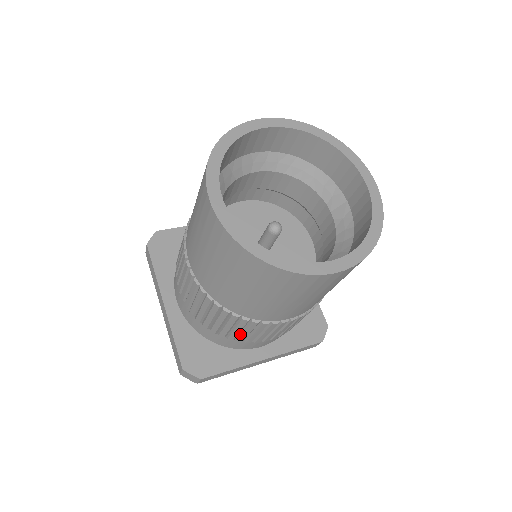
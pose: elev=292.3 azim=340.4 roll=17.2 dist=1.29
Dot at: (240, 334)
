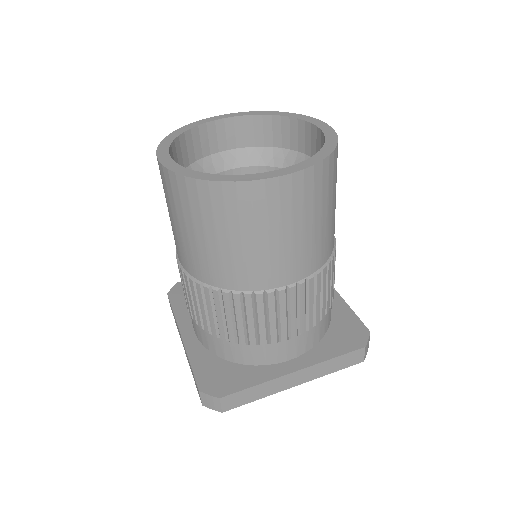
Dot at: (247, 328)
